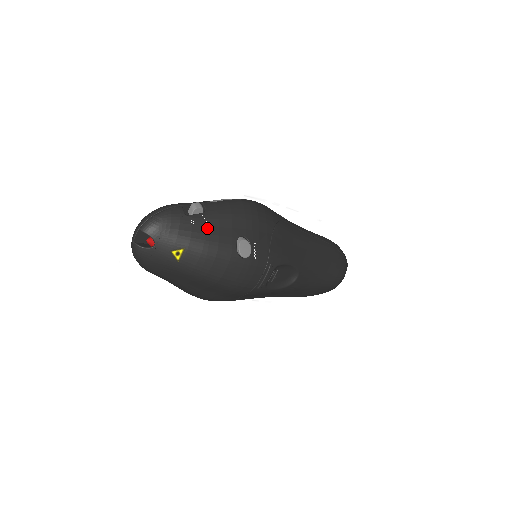
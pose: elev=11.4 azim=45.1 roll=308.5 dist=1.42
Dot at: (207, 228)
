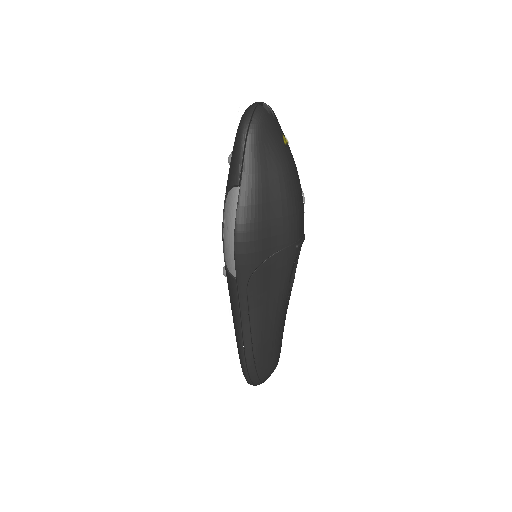
Dot at: occluded
